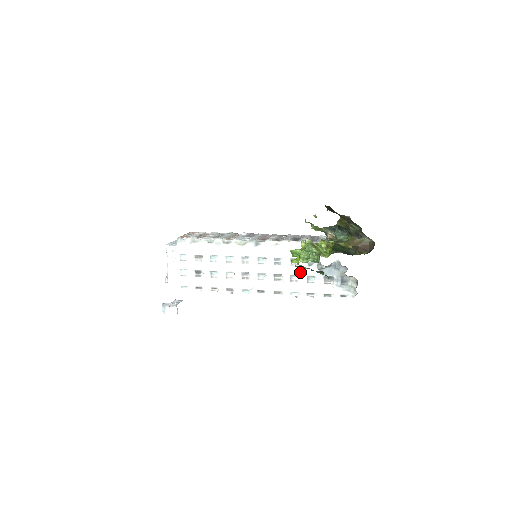
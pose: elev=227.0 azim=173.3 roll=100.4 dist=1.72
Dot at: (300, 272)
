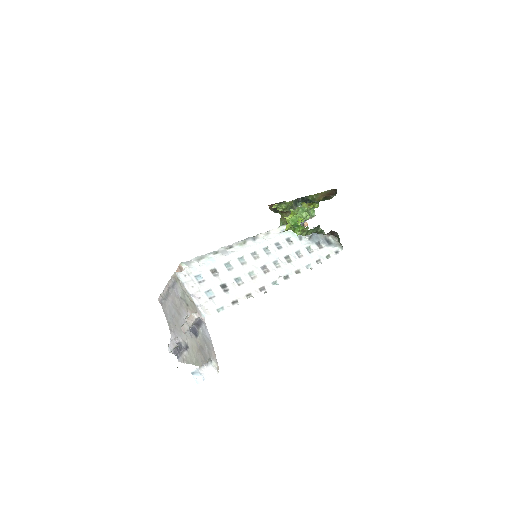
Dot at: (299, 247)
